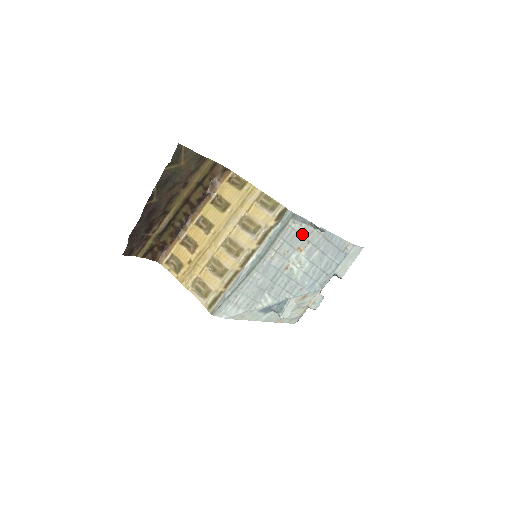
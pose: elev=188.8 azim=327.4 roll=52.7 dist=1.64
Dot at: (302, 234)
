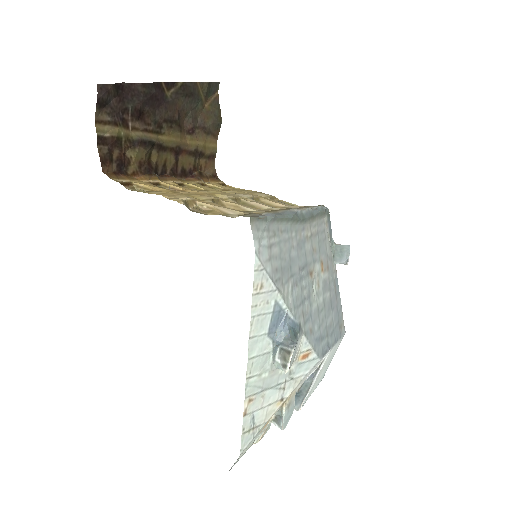
Dot at: (327, 249)
